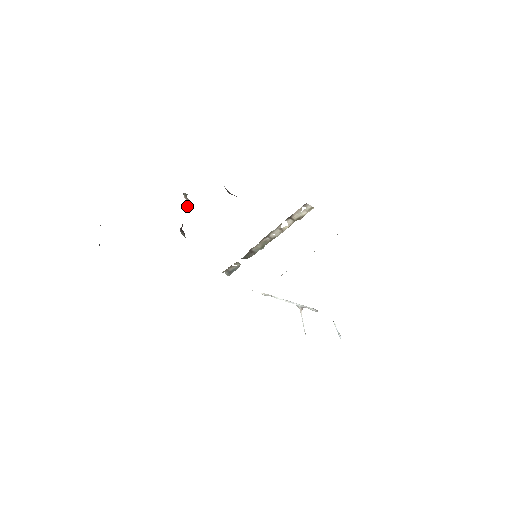
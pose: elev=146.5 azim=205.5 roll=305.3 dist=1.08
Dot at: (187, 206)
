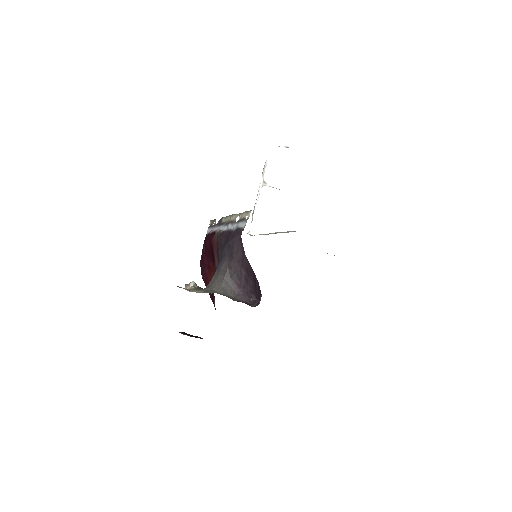
Dot at: (197, 287)
